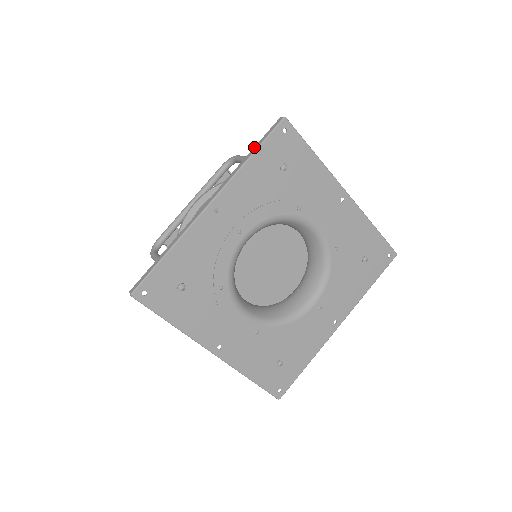
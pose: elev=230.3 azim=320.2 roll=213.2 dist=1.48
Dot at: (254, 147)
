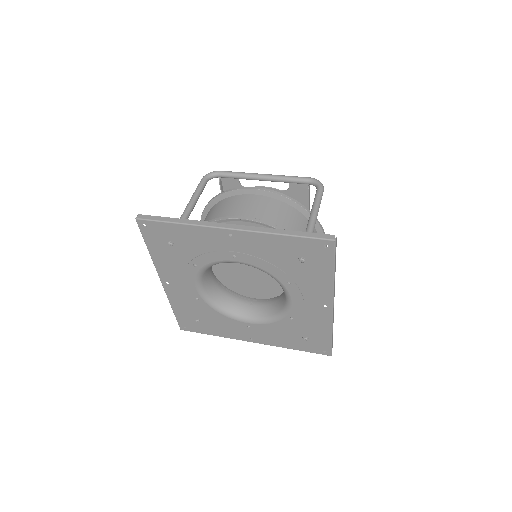
Dot at: (296, 231)
